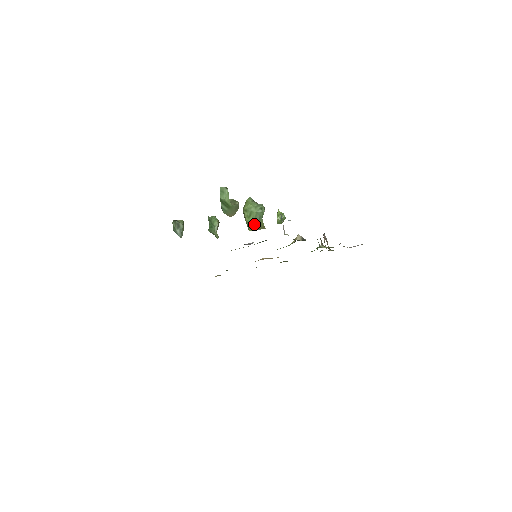
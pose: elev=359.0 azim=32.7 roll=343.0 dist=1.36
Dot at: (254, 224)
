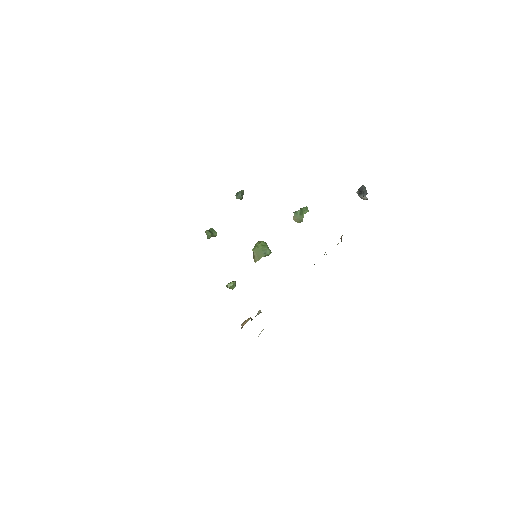
Dot at: (259, 251)
